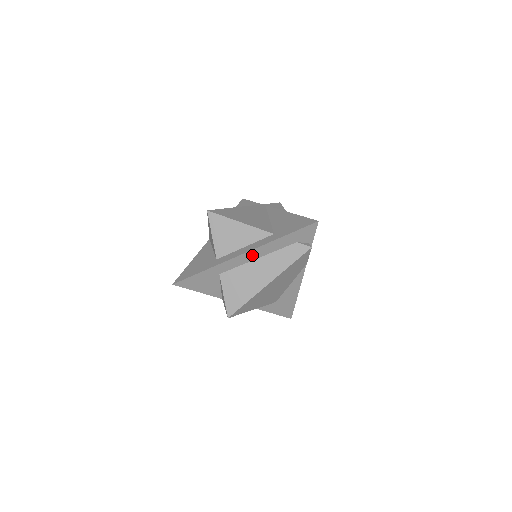
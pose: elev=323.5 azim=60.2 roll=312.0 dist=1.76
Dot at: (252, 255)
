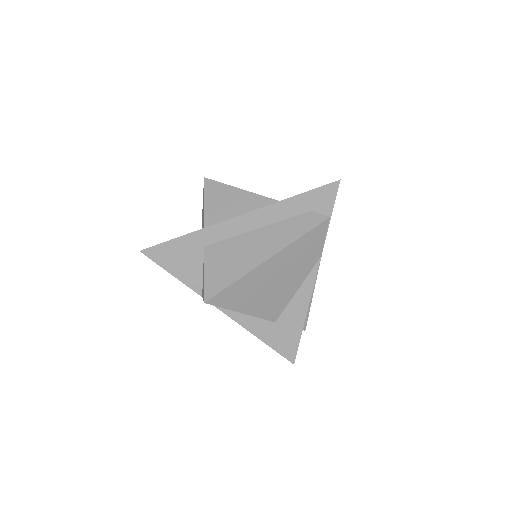
Dot at: (251, 221)
